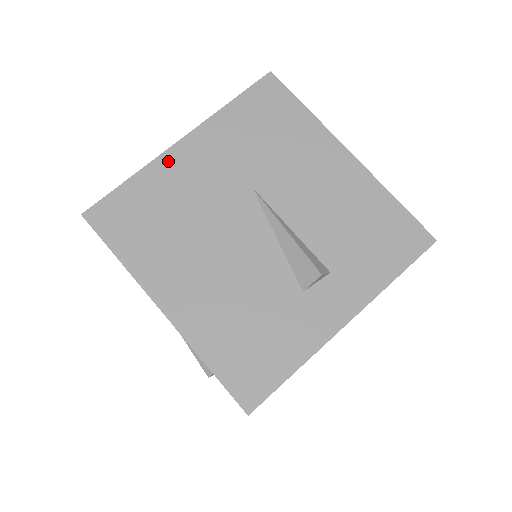
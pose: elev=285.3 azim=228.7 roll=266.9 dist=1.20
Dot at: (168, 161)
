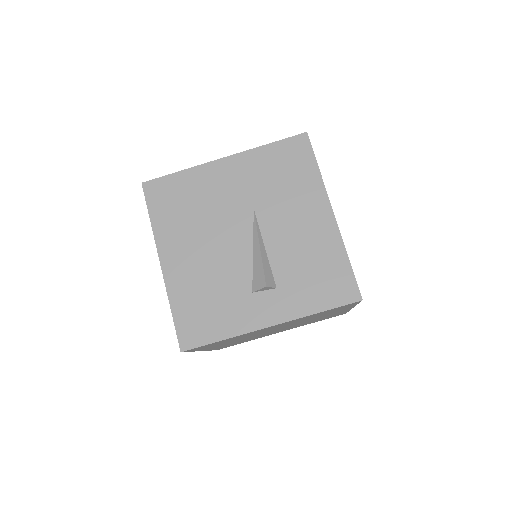
Dot at: (209, 169)
